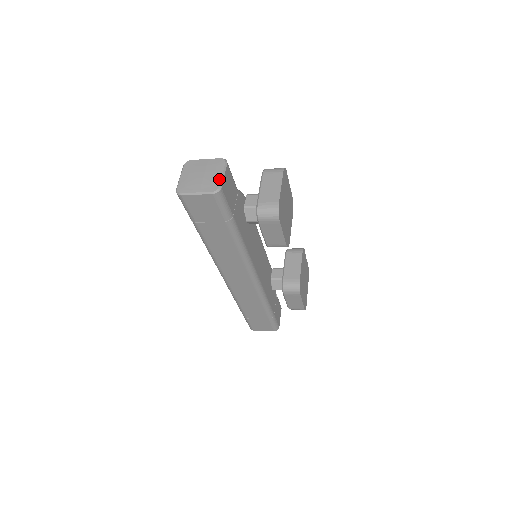
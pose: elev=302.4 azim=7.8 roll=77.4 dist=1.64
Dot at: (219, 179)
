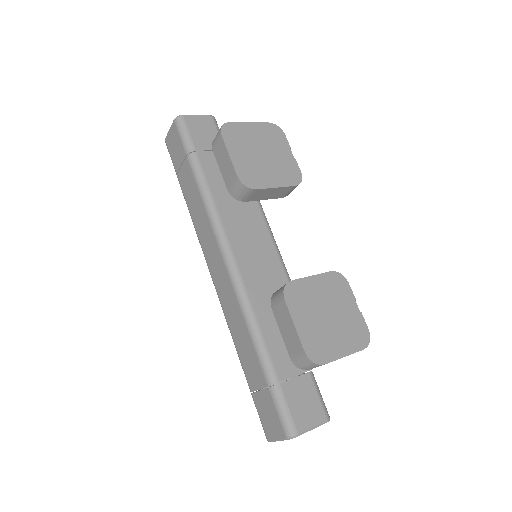
Dot at: (190, 116)
